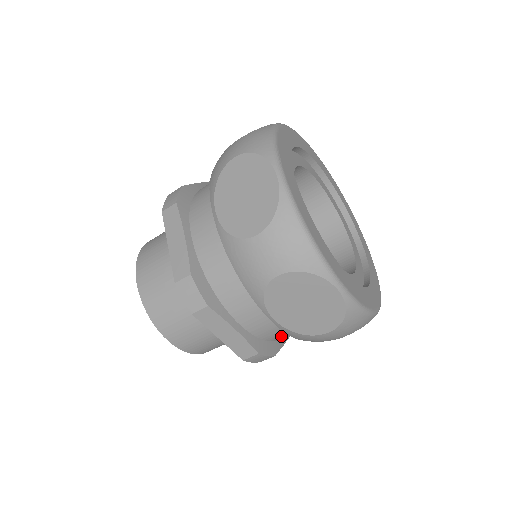
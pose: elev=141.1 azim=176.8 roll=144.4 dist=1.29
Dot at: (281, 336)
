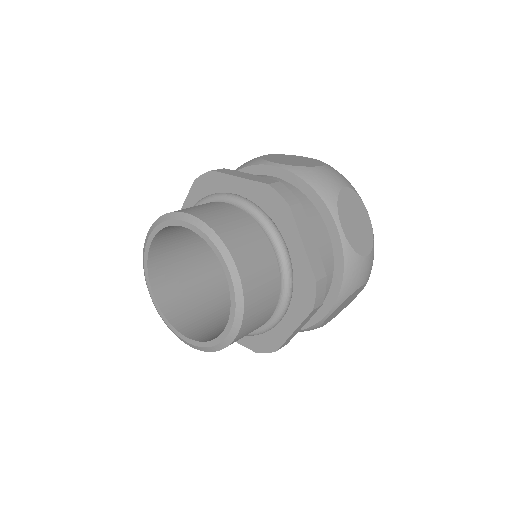
Dot at: occluded
